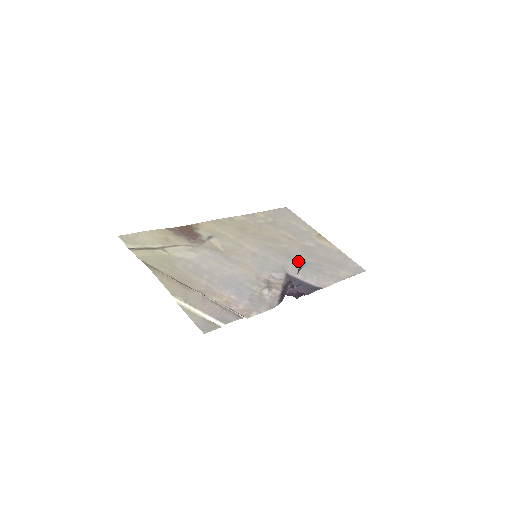
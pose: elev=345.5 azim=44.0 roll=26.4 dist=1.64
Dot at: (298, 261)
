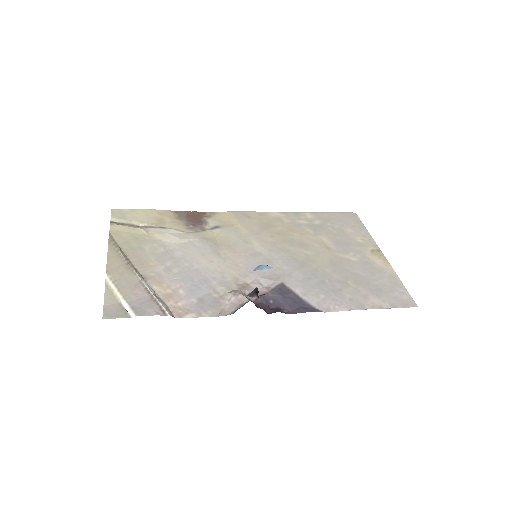
Dot at: (313, 273)
